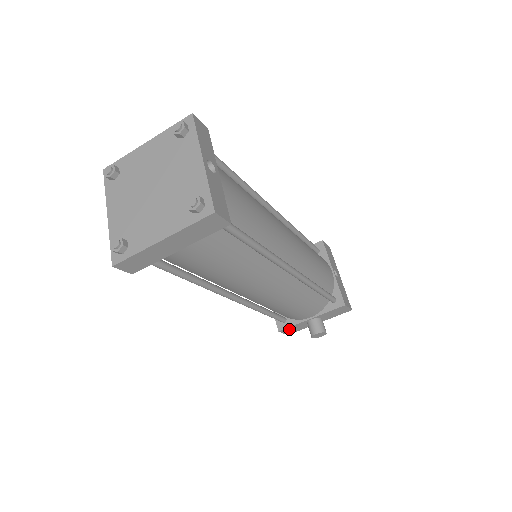
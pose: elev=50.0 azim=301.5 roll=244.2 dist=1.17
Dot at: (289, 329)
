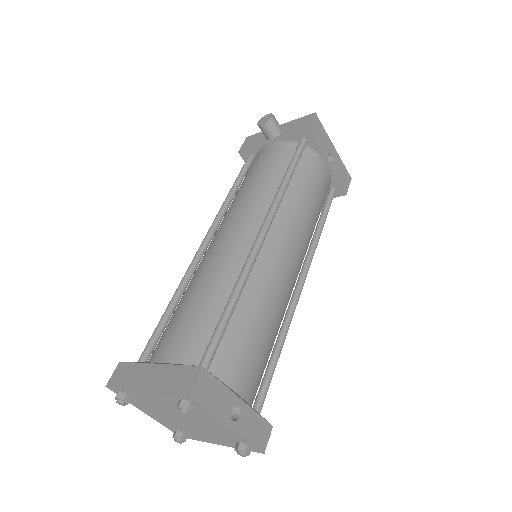
Dot at: occluded
